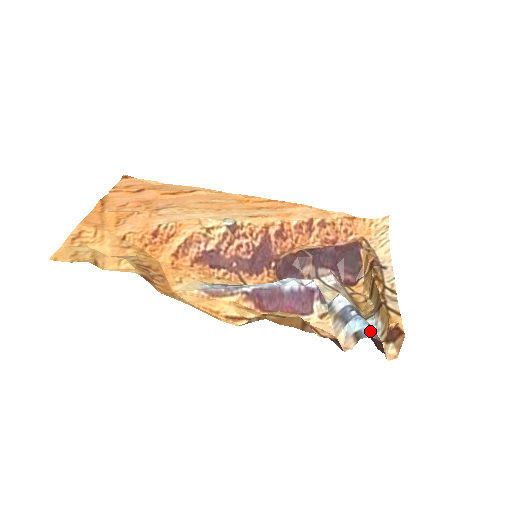
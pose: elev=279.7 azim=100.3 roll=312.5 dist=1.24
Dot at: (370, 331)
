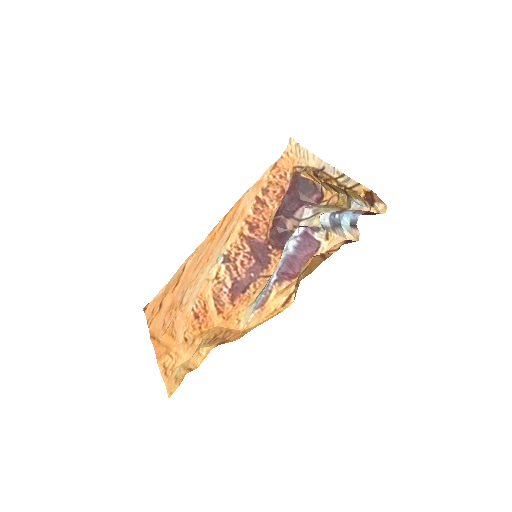
Dot at: (355, 214)
